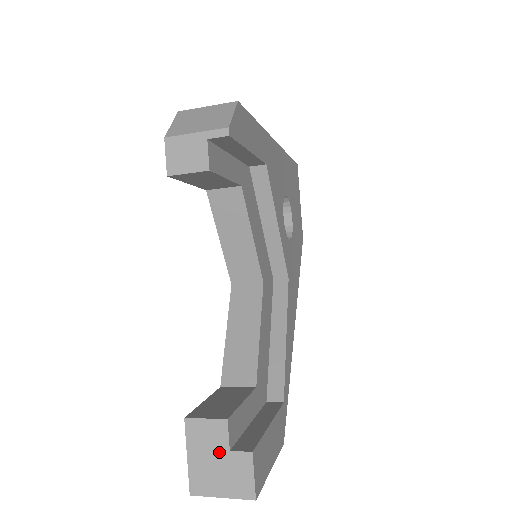
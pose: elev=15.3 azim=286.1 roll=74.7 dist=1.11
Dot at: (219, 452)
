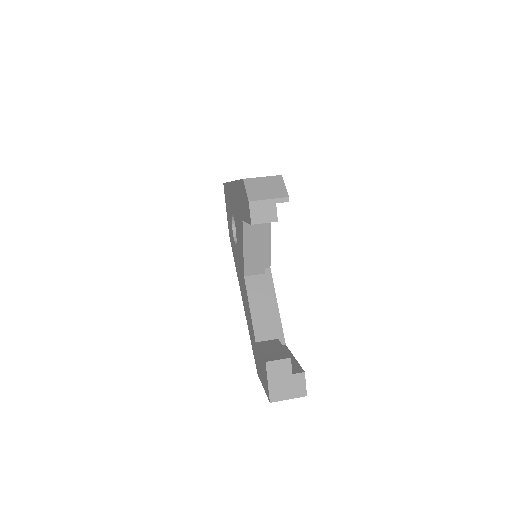
Dot at: (286, 376)
